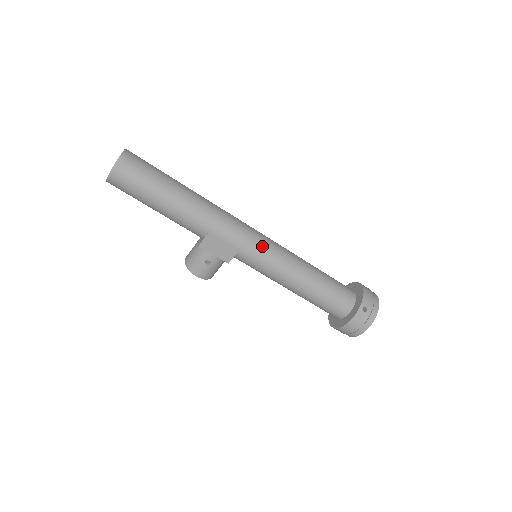
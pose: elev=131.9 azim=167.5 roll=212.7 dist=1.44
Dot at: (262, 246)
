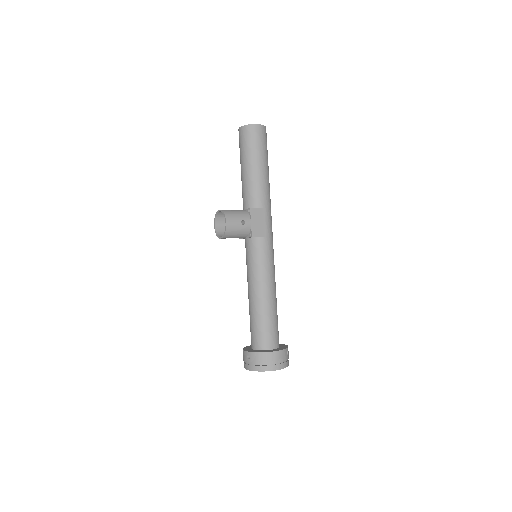
Dot at: (273, 250)
